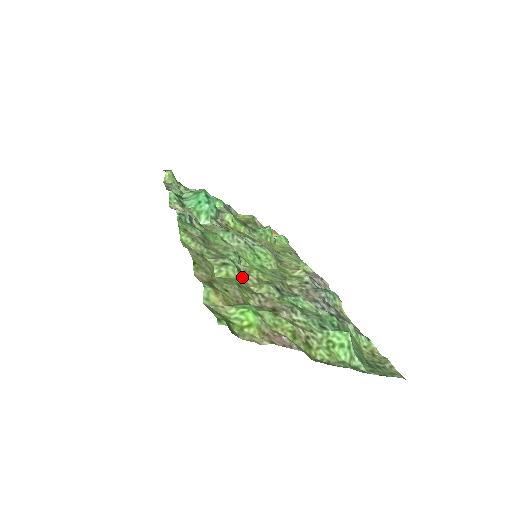
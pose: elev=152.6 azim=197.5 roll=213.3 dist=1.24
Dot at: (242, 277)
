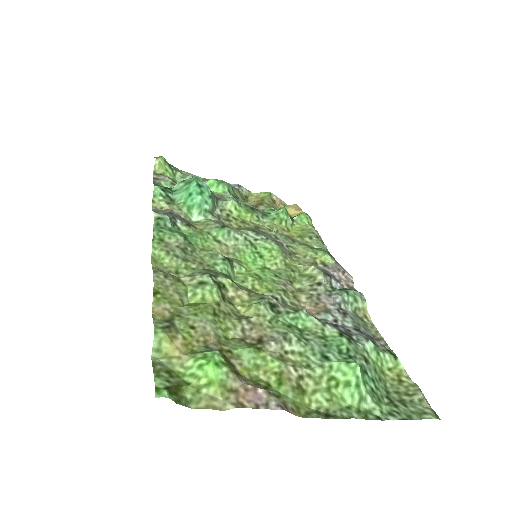
Dot at: (228, 294)
